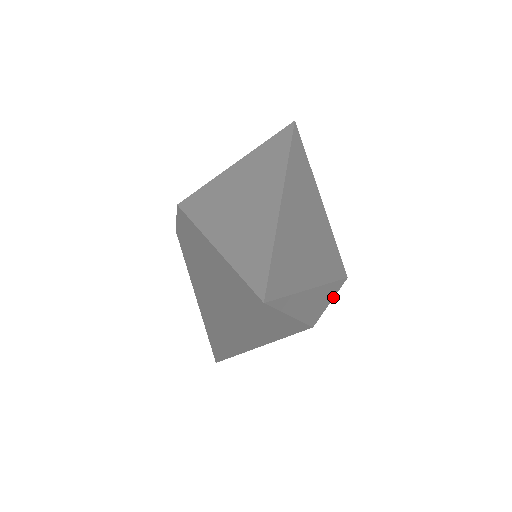
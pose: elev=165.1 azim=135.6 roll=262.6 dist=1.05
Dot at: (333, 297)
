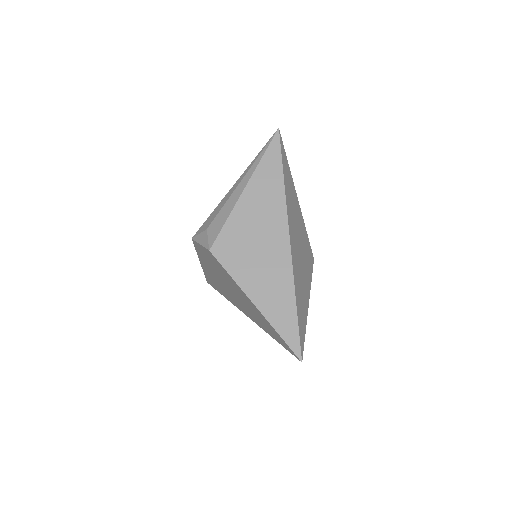
Dot at: occluded
